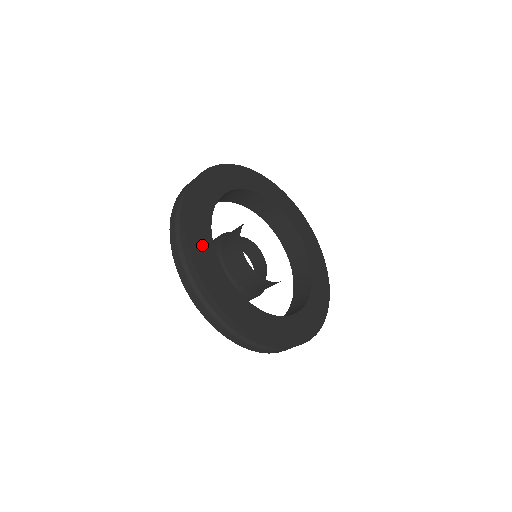
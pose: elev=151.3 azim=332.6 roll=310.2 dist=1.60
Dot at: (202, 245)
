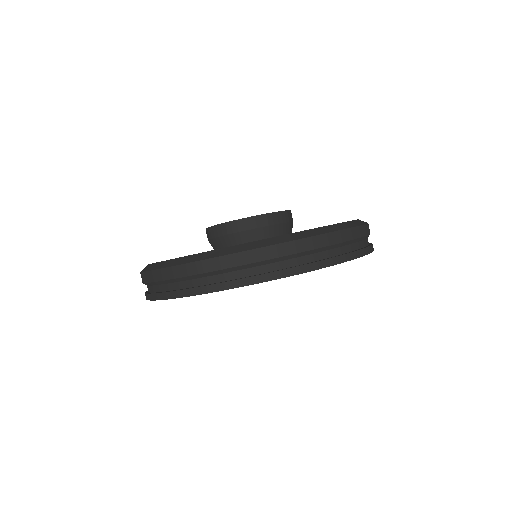
Dot at: occluded
